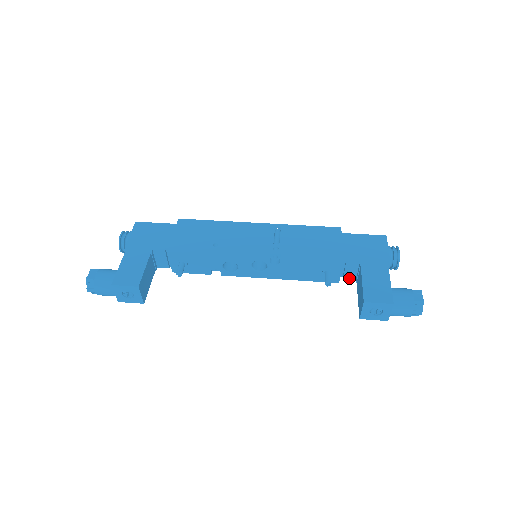
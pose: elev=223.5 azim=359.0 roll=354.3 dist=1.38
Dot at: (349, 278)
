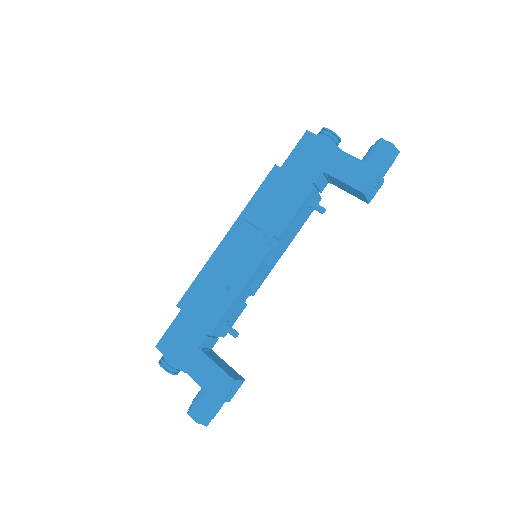
Dot at: (324, 187)
